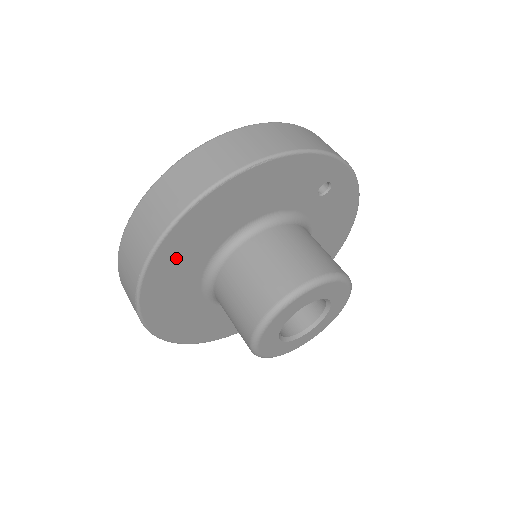
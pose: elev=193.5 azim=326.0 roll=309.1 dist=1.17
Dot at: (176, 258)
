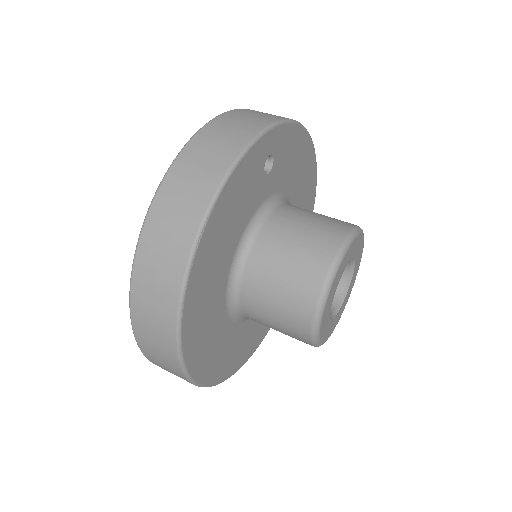
Dot at: (202, 343)
